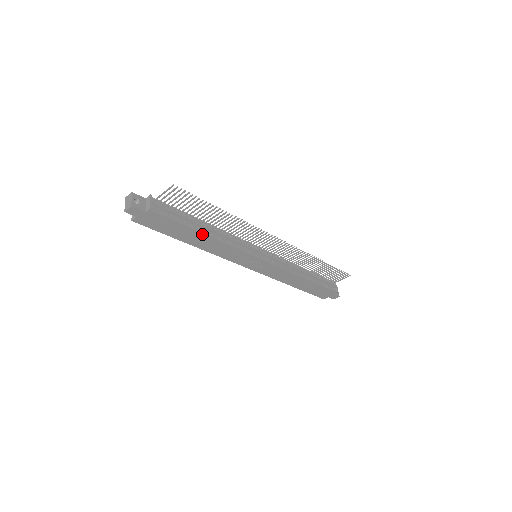
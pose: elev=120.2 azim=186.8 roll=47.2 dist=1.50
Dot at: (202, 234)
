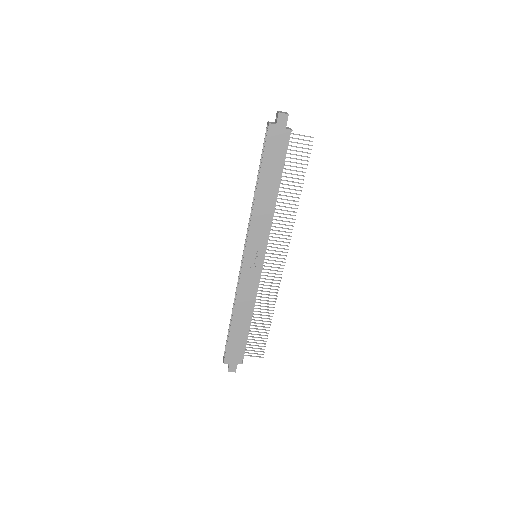
Dot at: (277, 188)
